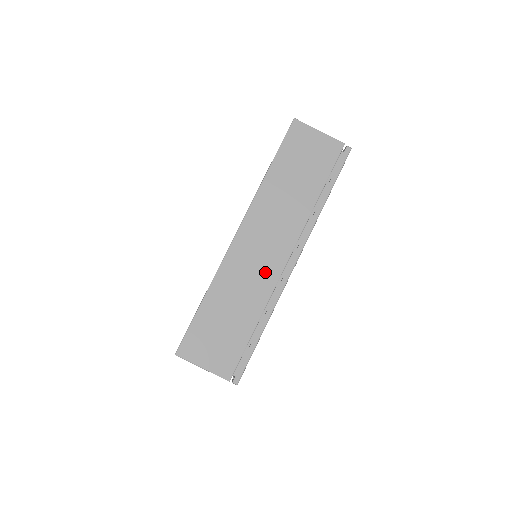
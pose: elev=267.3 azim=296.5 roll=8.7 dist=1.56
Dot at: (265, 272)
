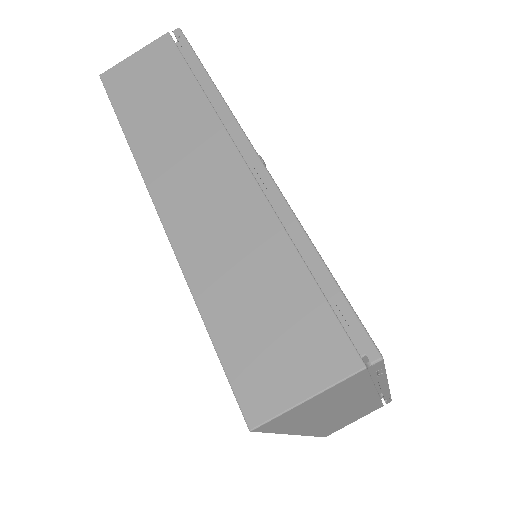
Dot at: (235, 201)
